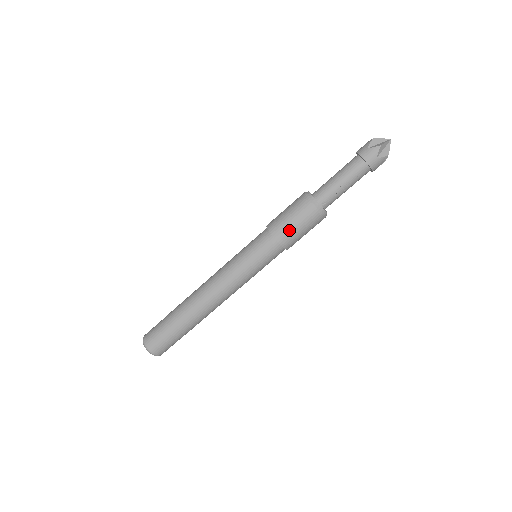
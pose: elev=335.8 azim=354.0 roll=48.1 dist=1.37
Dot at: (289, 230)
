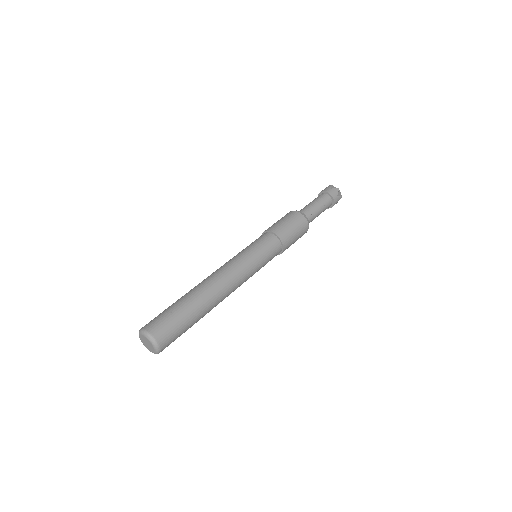
Dot at: (289, 232)
